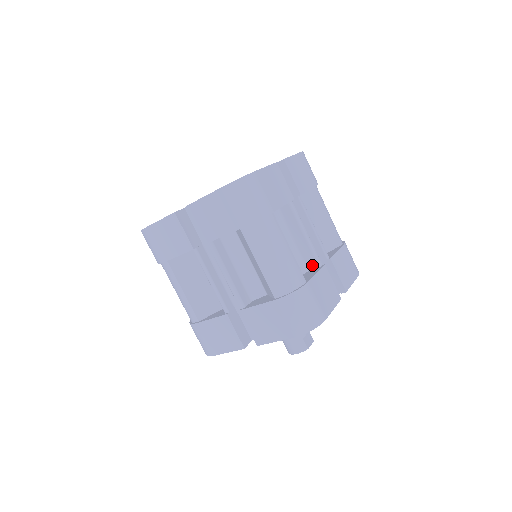
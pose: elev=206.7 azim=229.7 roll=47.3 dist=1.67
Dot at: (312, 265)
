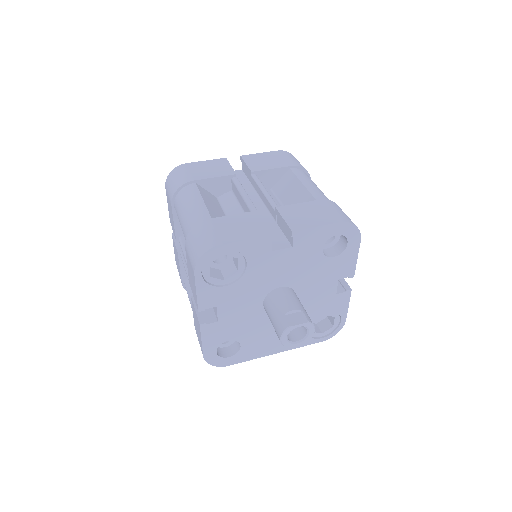
Dot at: occluded
